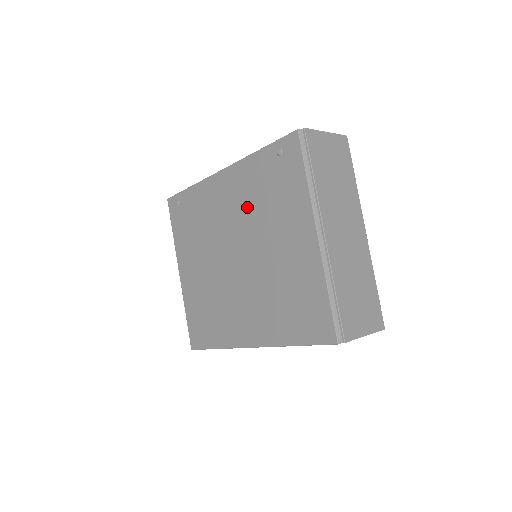
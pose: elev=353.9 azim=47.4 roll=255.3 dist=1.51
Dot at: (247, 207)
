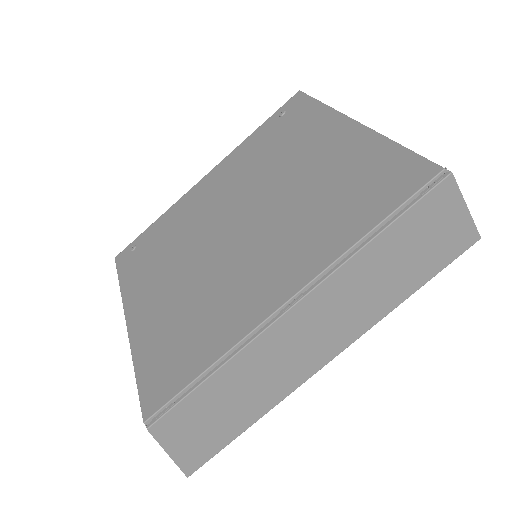
Dot at: (247, 173)
